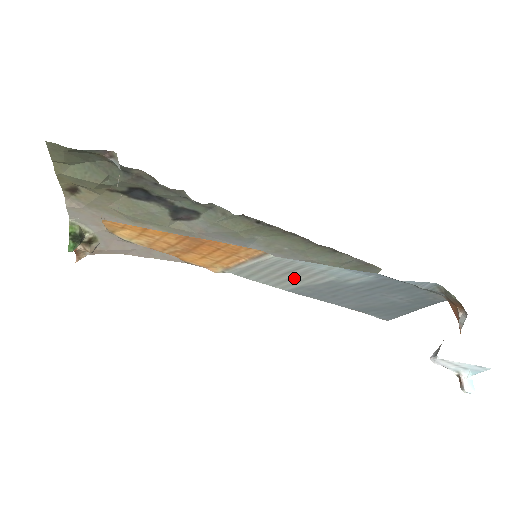
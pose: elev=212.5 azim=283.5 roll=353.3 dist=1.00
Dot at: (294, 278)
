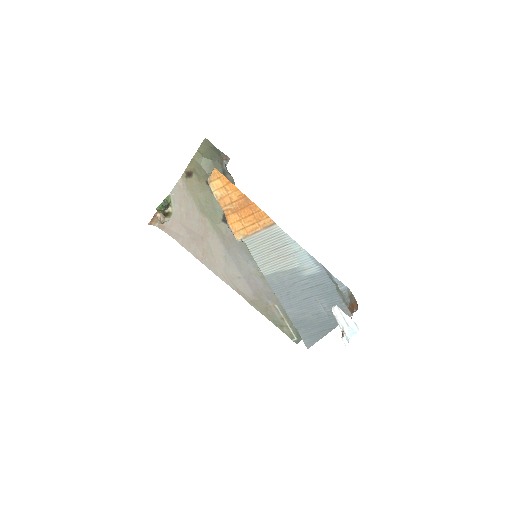
Dot at: (276, 258)
